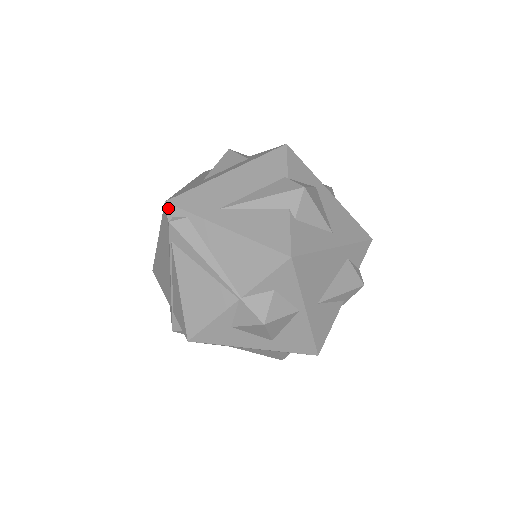
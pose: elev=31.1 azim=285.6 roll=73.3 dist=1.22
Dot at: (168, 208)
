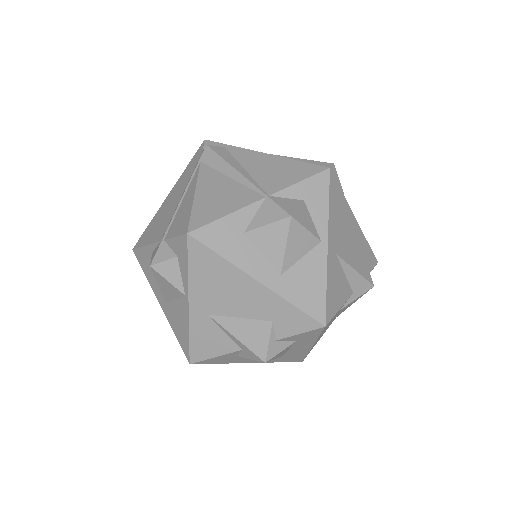
Dot at: (206, 143)
